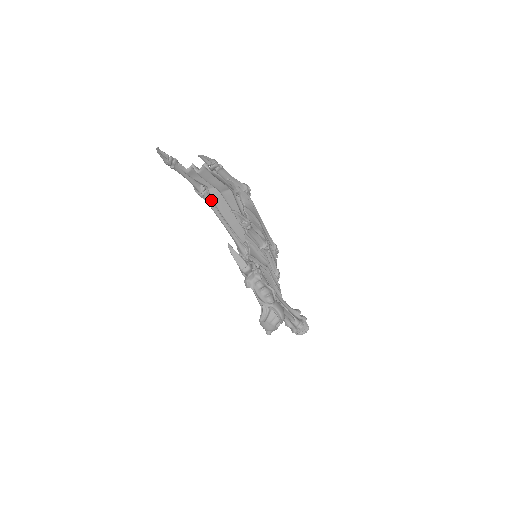
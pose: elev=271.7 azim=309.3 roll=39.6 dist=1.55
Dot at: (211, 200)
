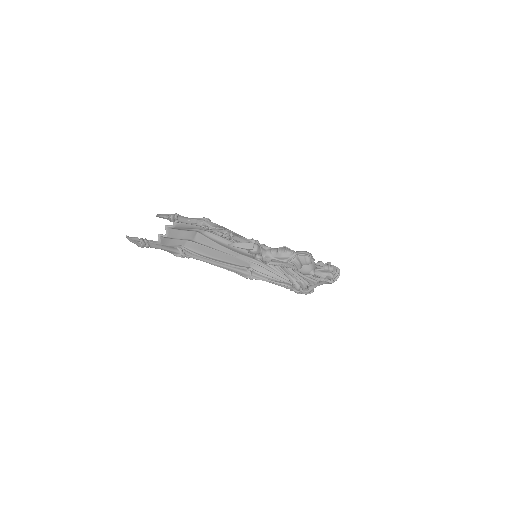
Dot at: (192, 254)
